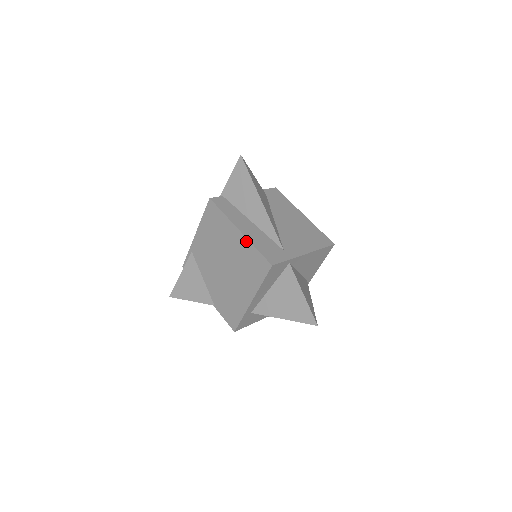
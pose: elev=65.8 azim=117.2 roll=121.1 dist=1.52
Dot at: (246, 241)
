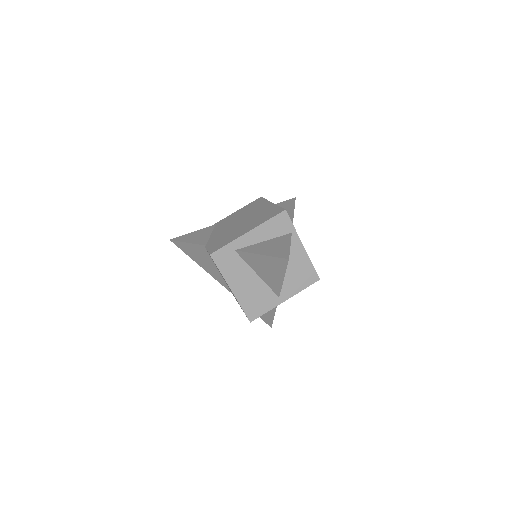
Dot at: (273, 205)
